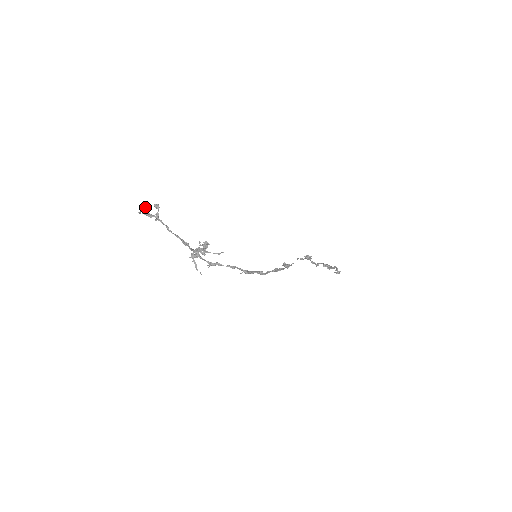
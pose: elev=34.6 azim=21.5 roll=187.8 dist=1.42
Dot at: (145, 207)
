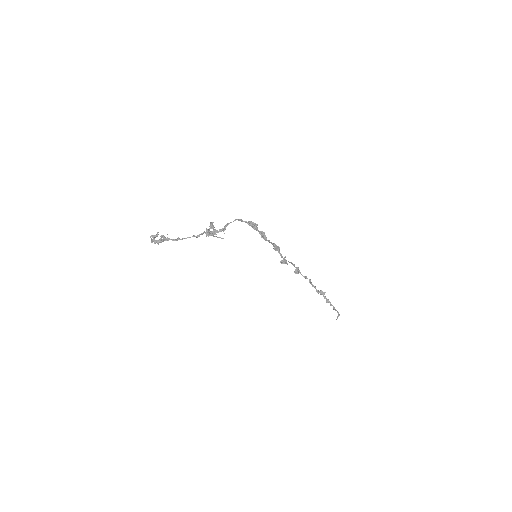
Dot at: (155, 235)
